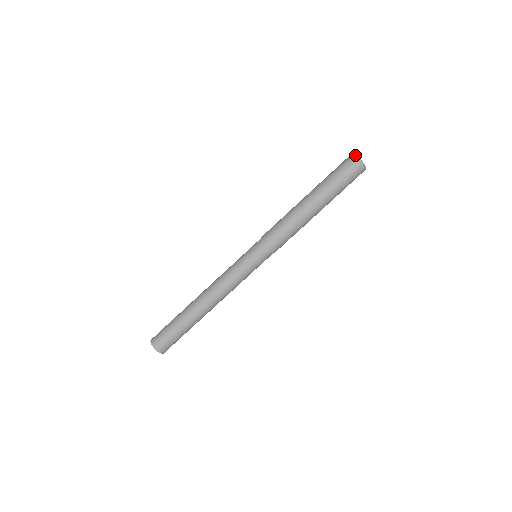
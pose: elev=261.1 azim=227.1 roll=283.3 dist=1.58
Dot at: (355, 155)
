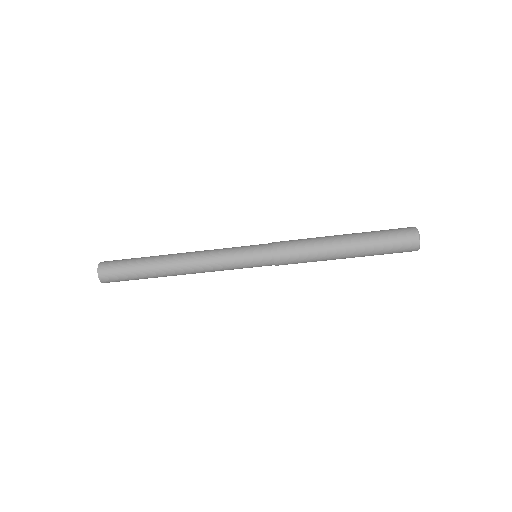
Dot at: occluded
